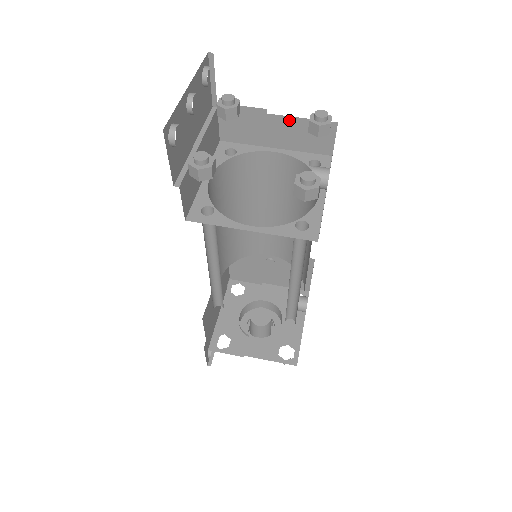
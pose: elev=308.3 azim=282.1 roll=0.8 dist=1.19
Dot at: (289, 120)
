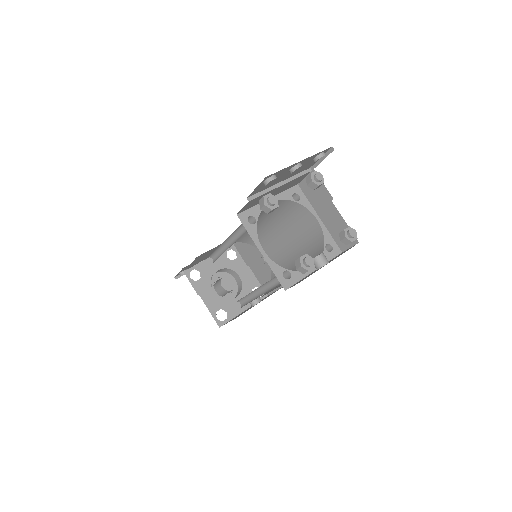
Dot at: (339, 215)
